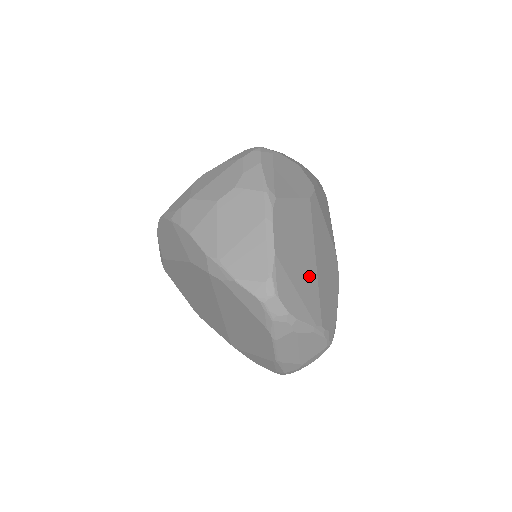
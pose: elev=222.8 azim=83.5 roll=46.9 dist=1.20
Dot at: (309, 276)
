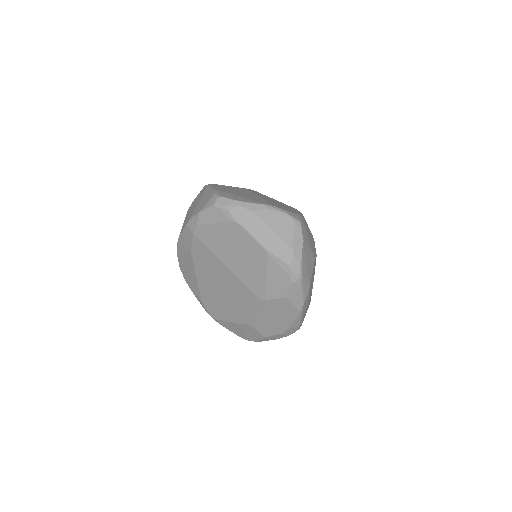
Dot at: (253, 197)
